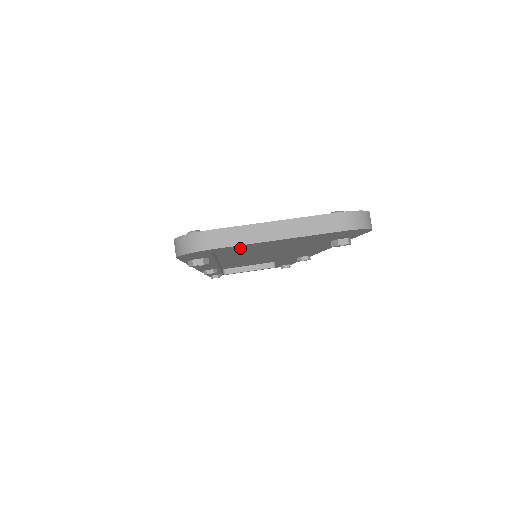
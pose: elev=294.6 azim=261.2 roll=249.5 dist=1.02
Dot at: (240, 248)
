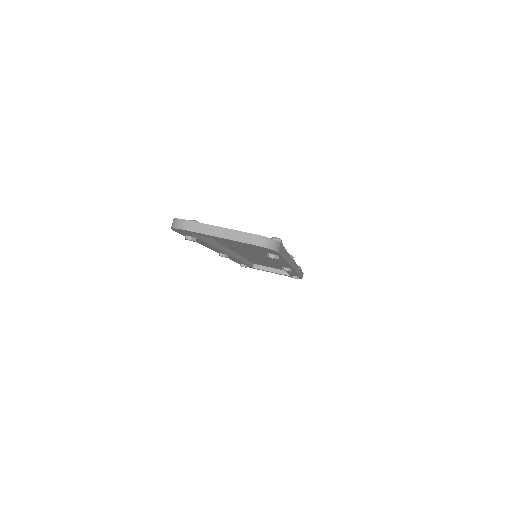
Dot at: occluded
